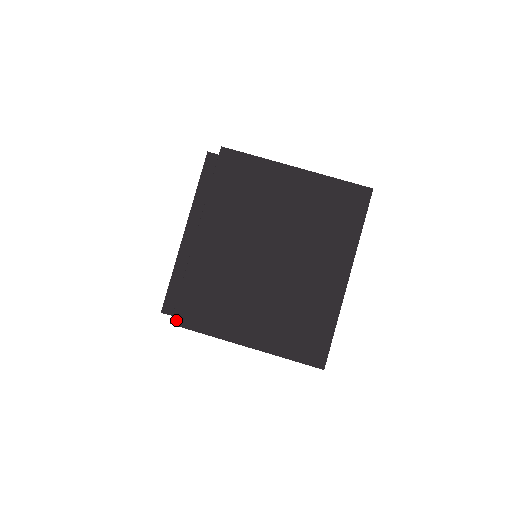
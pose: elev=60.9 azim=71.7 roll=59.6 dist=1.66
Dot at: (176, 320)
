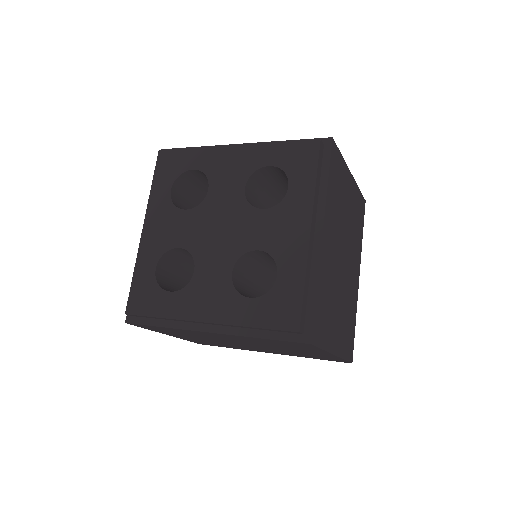
Dot at: (132, 324)
